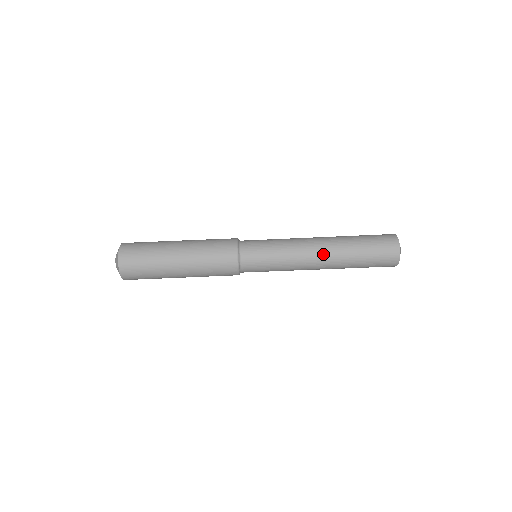
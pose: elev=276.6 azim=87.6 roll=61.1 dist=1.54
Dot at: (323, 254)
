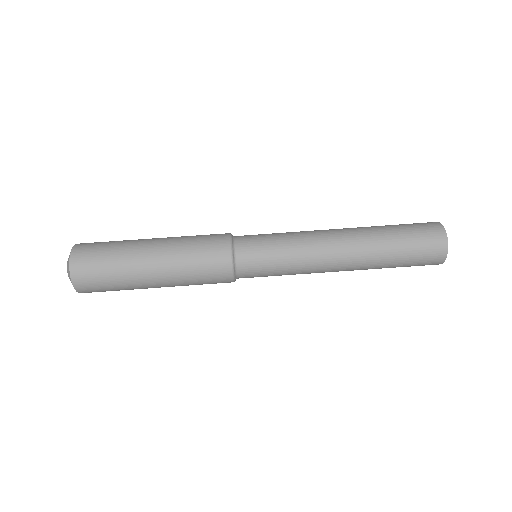
Dot at: (343, 233)
